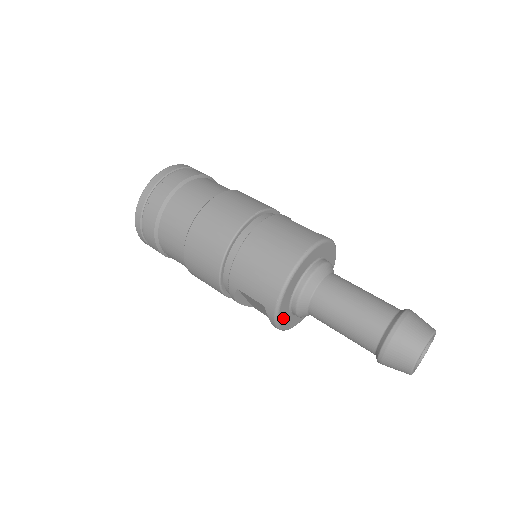
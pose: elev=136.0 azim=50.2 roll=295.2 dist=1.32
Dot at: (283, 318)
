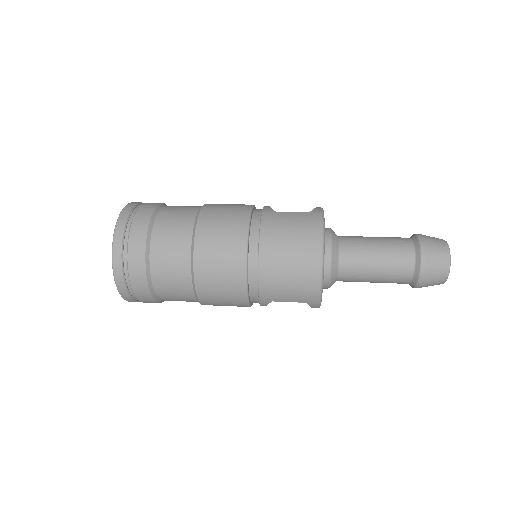
Dot at: occluded
